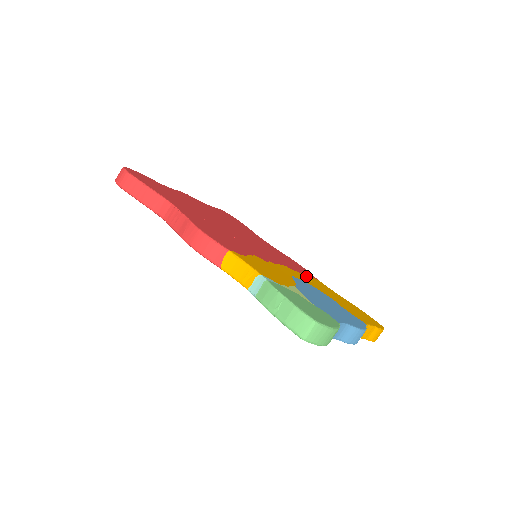
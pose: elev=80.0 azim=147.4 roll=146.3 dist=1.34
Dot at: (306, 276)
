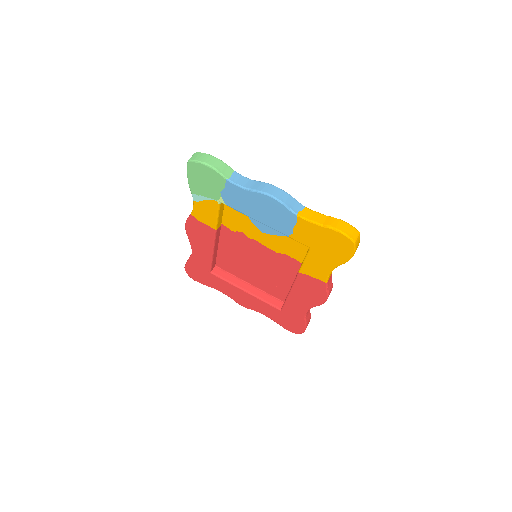
Dot at: (302, 257)
